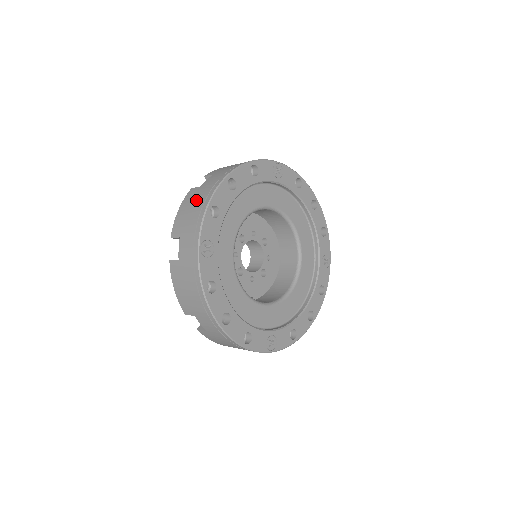
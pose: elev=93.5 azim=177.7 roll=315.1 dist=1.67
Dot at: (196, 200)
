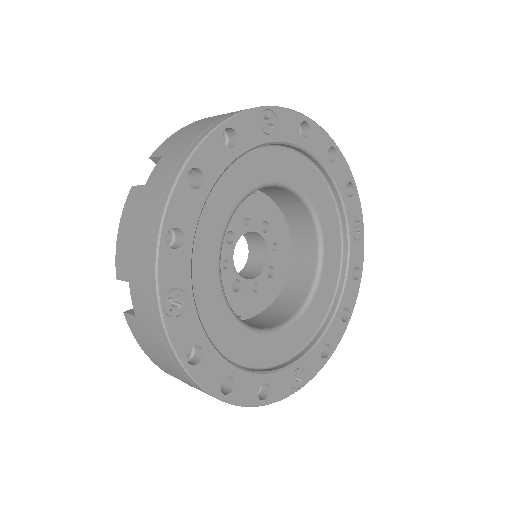
Dot at: (141, 217)
